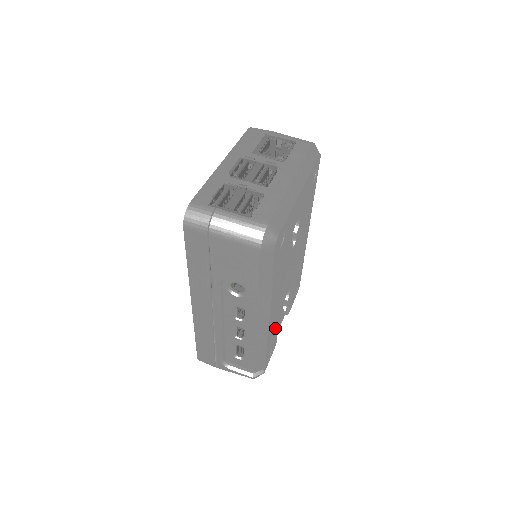
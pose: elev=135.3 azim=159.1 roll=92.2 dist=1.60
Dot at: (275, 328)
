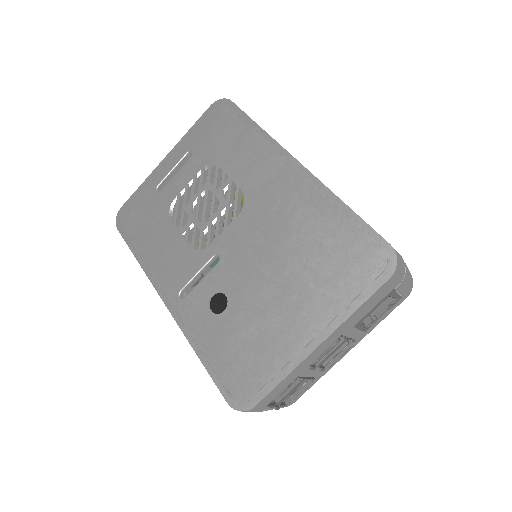
Dot at: occluded
